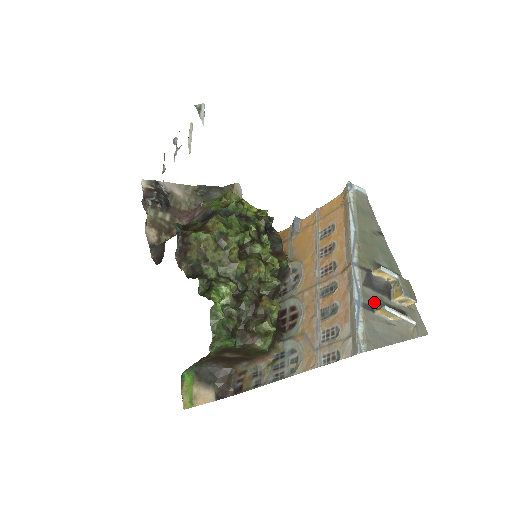
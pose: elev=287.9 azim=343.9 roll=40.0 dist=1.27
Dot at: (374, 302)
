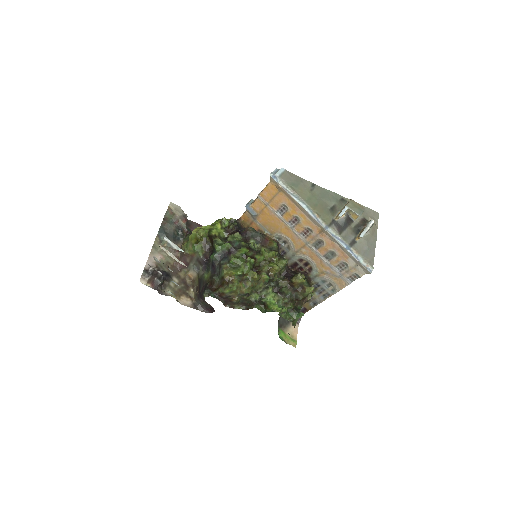
Dot at: (351, 236)
